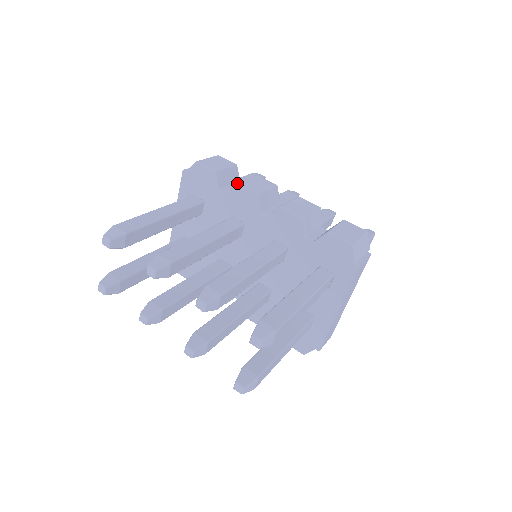
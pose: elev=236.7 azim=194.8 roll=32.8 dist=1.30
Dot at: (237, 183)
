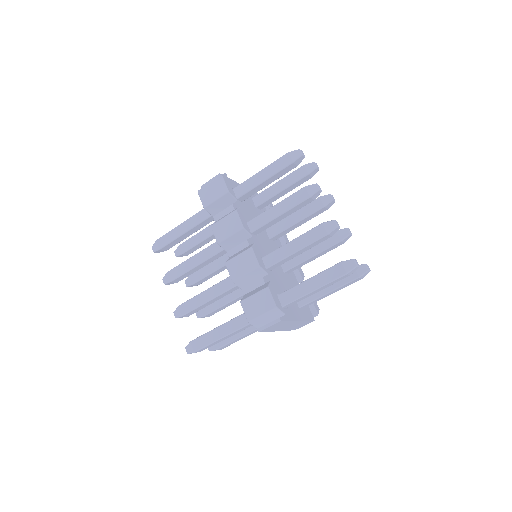
Dot at: (211, 226)
